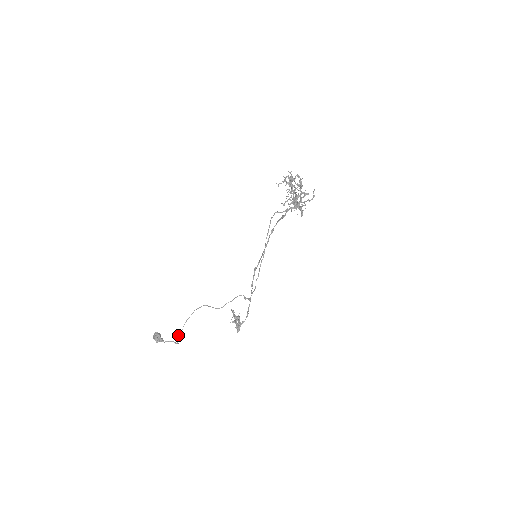
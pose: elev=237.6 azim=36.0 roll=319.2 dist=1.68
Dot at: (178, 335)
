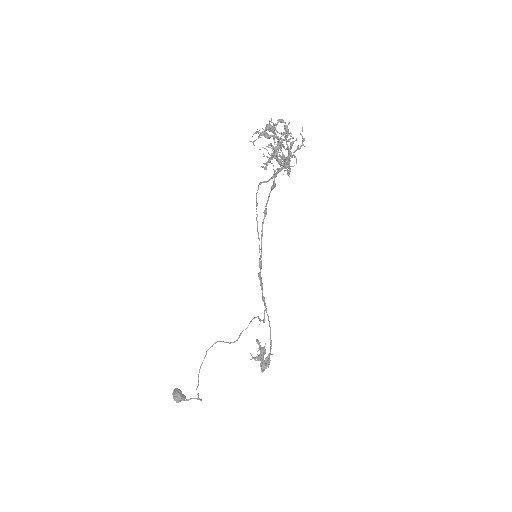
Dot at: (196, 389)
